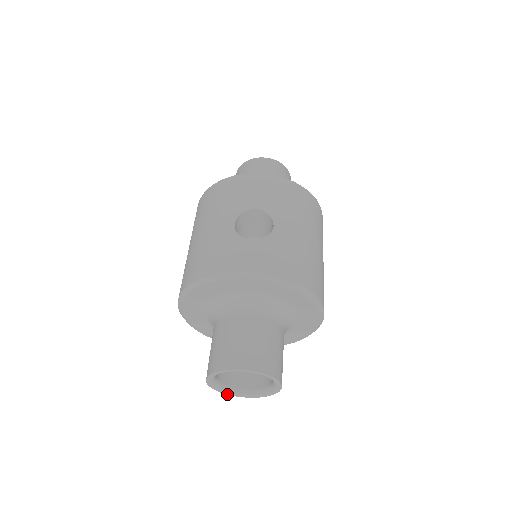
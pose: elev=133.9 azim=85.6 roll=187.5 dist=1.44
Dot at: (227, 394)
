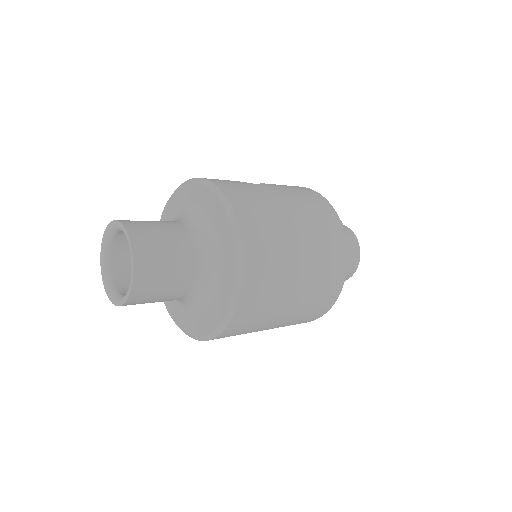
Dot at: (108, 296)
